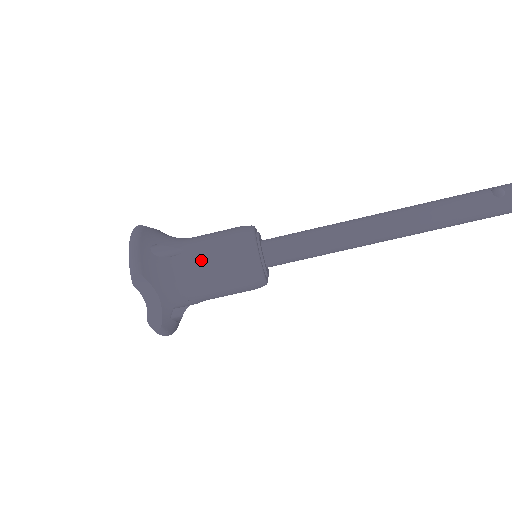
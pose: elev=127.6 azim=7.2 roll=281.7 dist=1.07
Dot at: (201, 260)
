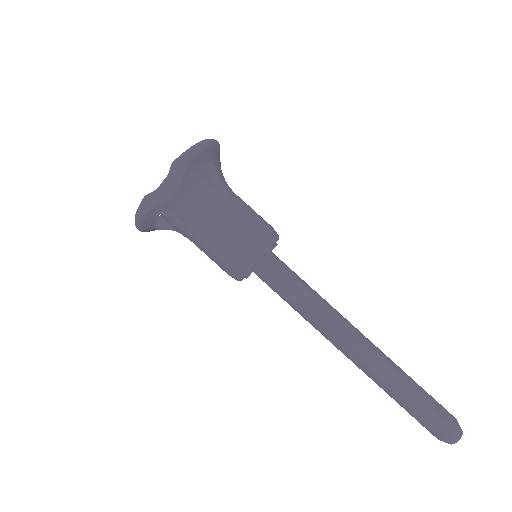
Dot at: (228, 209)
